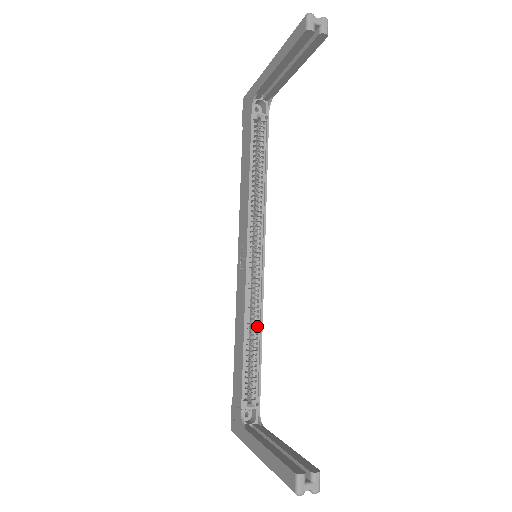
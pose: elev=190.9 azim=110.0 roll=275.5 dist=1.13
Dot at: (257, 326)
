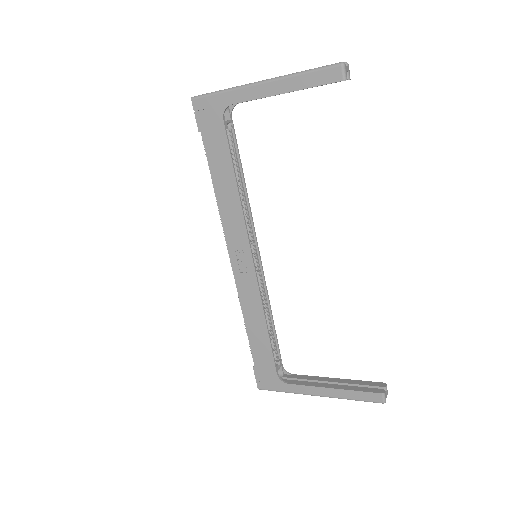
Dot at: (266, 309)
